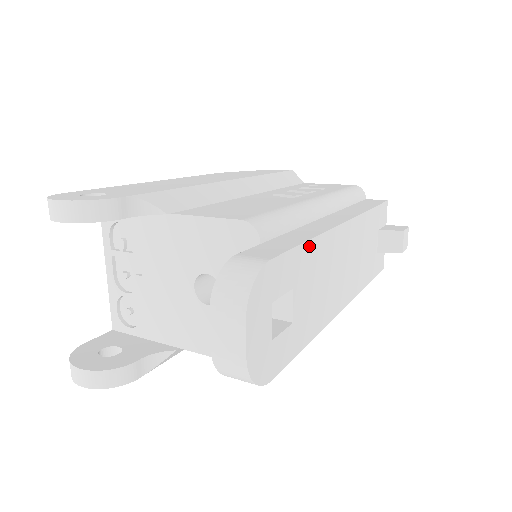
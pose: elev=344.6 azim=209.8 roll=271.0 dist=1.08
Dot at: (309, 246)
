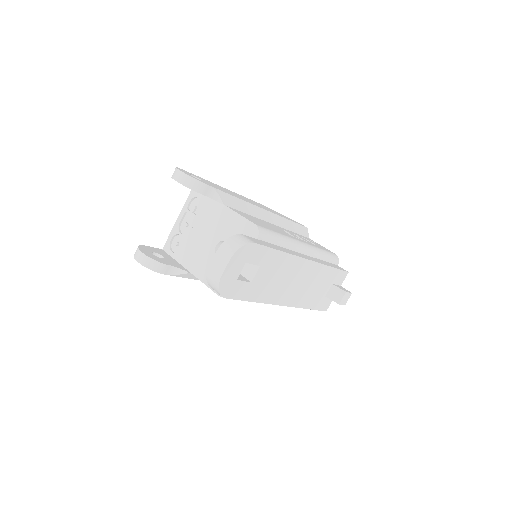
Dot at: (279, 254)
